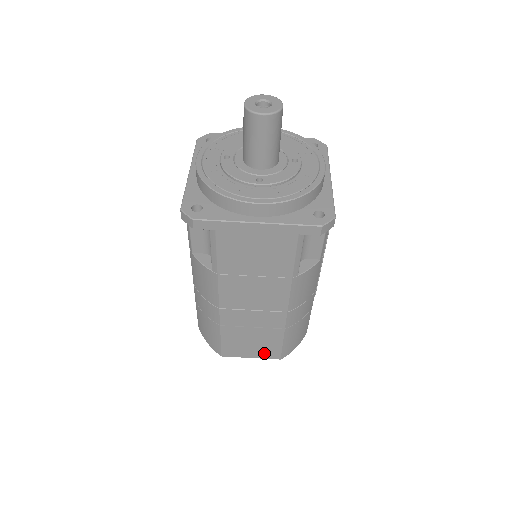
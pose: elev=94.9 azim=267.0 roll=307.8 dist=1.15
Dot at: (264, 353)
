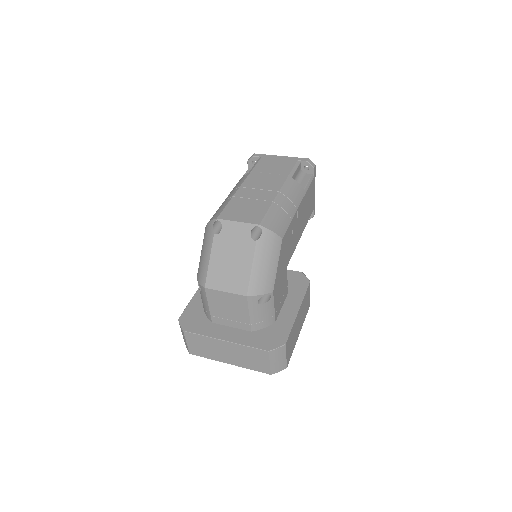
Dot at: (250, 219)
